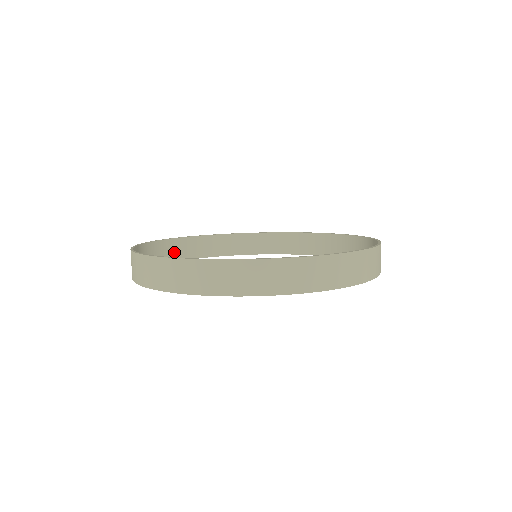
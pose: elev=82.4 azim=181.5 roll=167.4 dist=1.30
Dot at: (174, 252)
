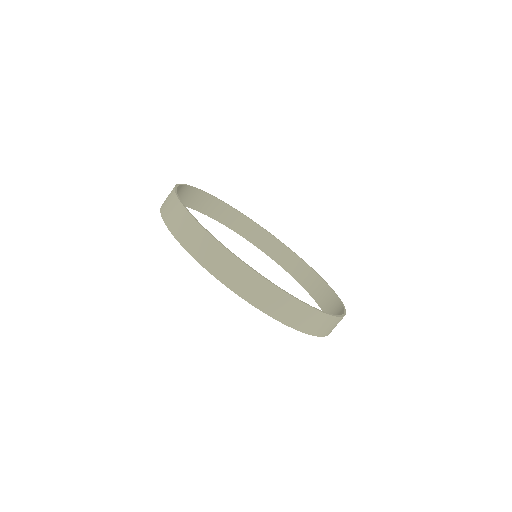
Dot at: (205, 205)
